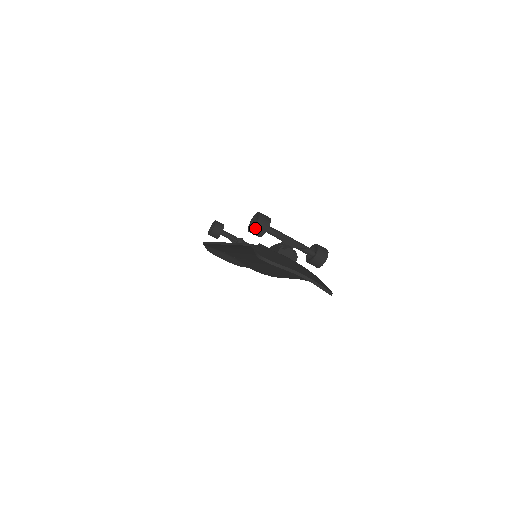
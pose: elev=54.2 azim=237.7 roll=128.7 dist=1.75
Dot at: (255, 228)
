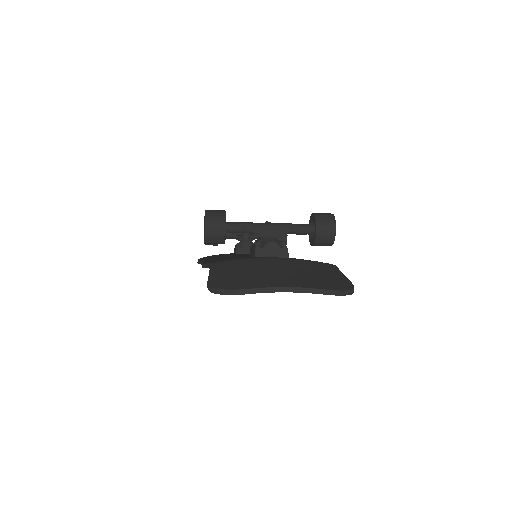
Dot at: (207, 237)
